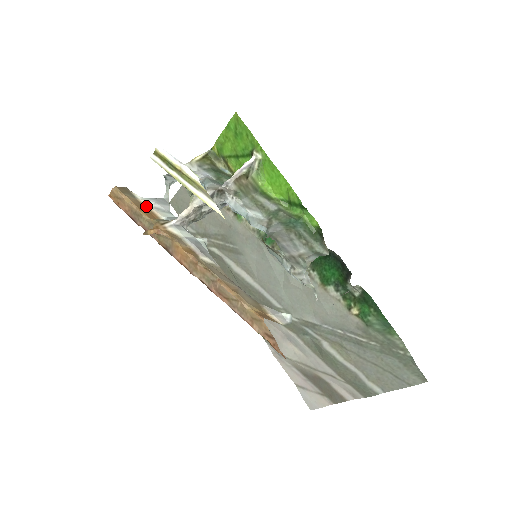
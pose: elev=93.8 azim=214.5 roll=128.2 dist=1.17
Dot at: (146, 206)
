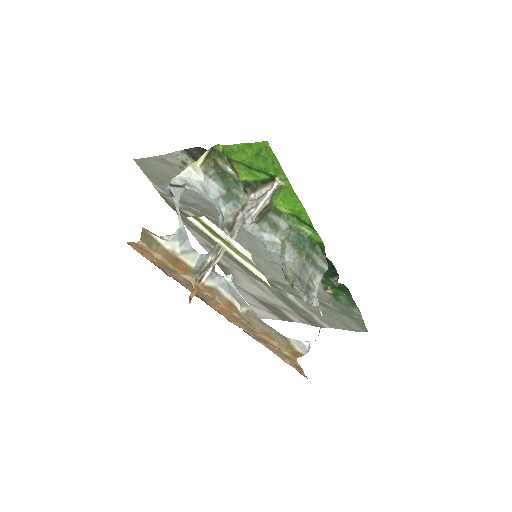
Dot at: (174, 254)
